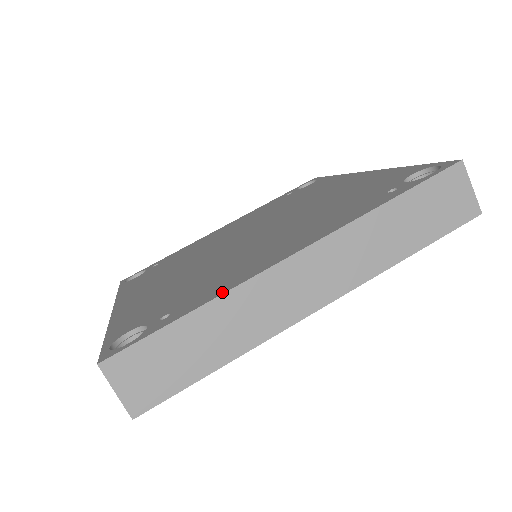
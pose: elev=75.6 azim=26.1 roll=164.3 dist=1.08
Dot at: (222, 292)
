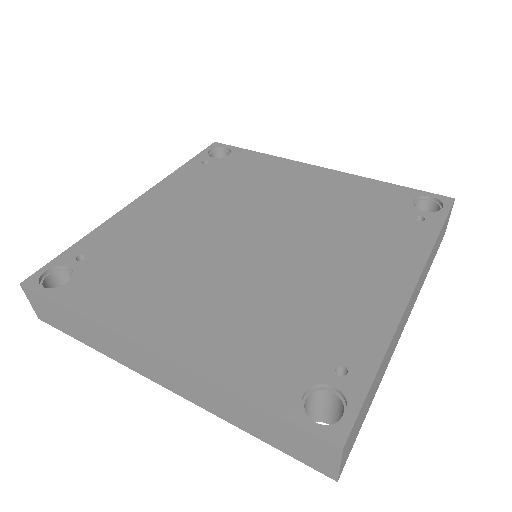
Dot at: (388, 337)
